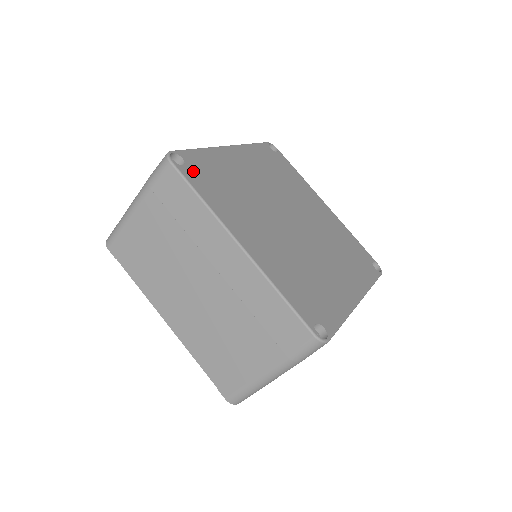
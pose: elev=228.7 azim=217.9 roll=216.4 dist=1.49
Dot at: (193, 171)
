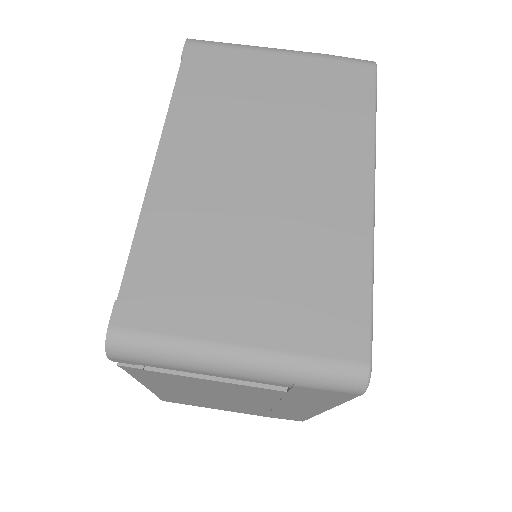
Dot at: occluded
